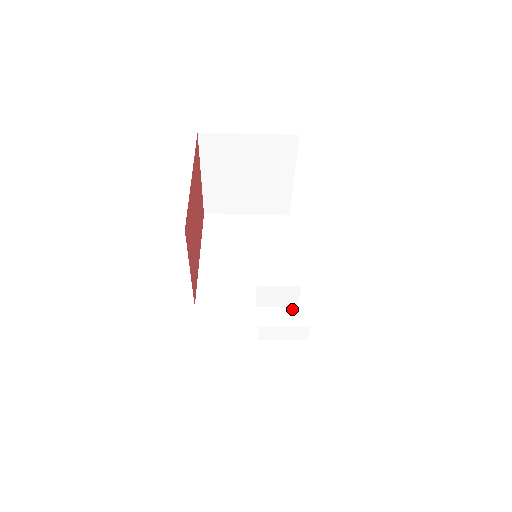
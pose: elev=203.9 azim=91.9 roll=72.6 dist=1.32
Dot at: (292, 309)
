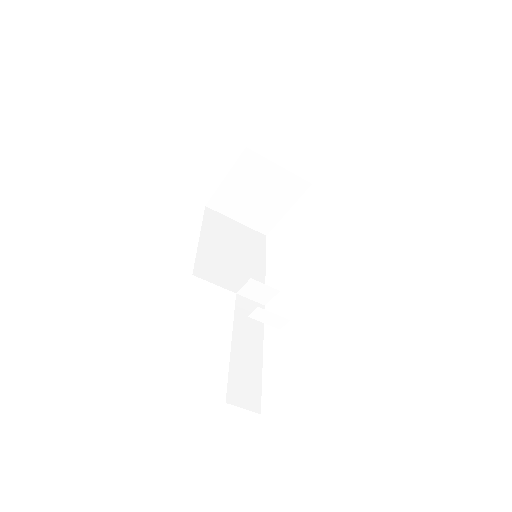
Dot at: (261, 305)
